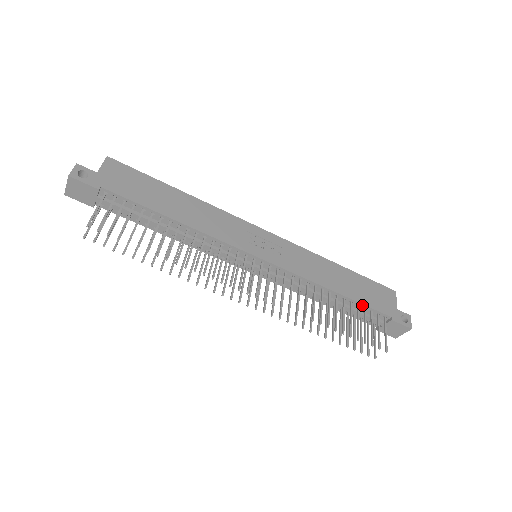
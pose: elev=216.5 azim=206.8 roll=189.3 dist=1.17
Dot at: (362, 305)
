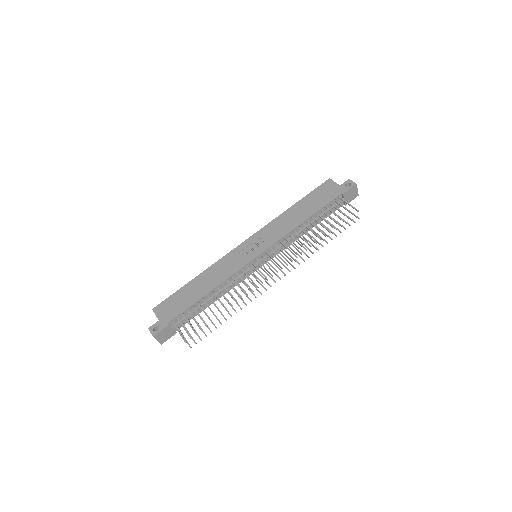
Dot at: (323, 208)
